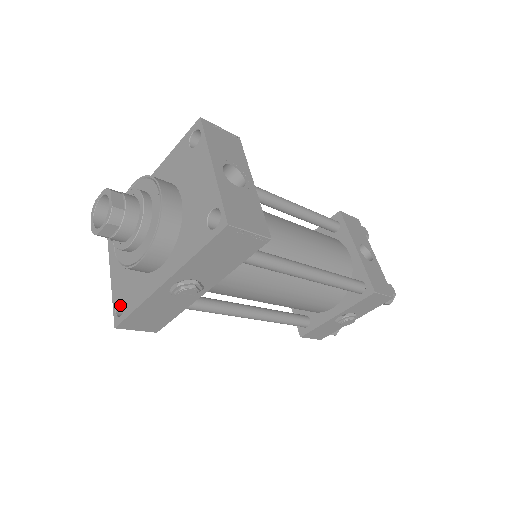
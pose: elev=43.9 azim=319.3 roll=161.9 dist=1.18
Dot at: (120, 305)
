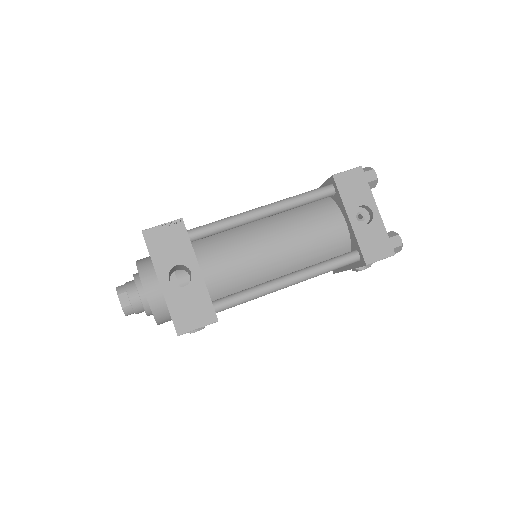
Dot at: occluded
